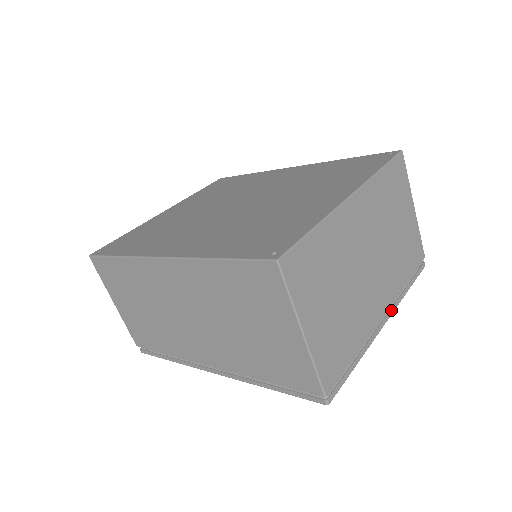
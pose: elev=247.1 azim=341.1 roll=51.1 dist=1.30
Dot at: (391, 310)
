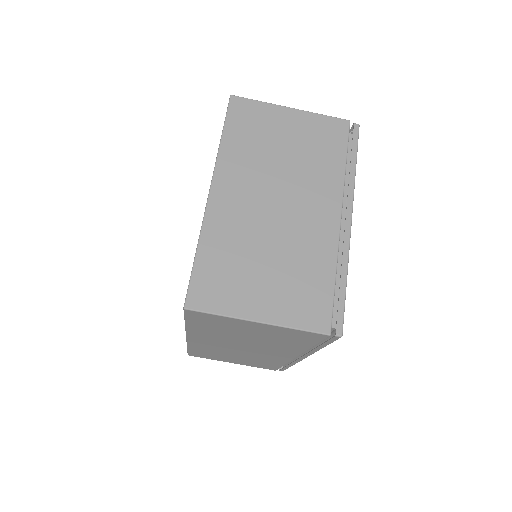
Dot at: (348, 203)
